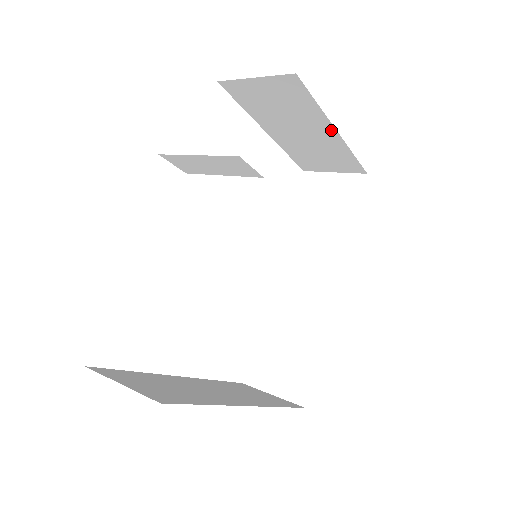
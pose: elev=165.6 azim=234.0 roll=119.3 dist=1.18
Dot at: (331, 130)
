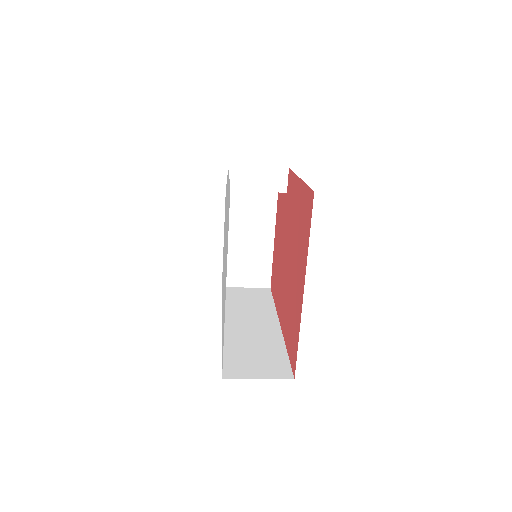
Dot at: (271, 235)
